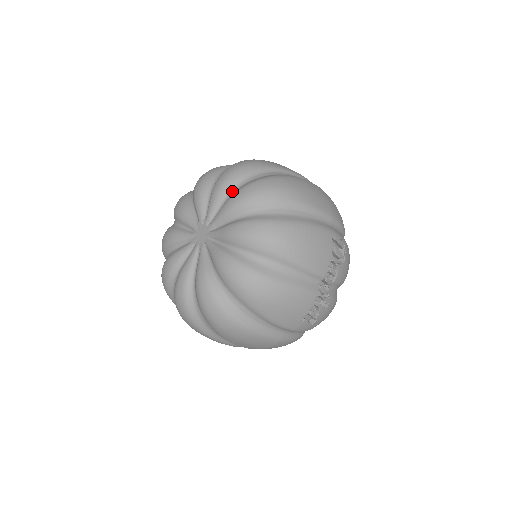
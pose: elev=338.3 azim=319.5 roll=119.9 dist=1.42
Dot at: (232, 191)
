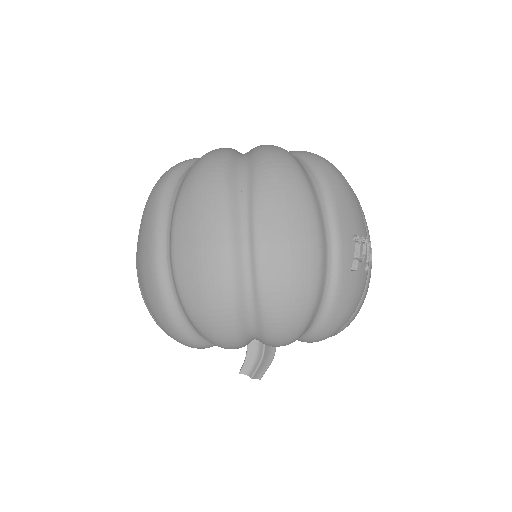
Dot at: occluded
